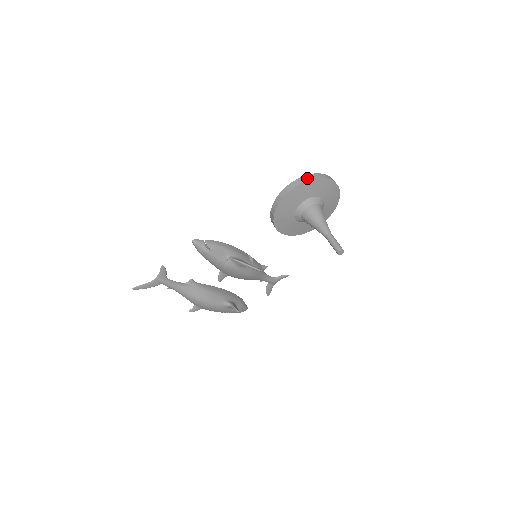
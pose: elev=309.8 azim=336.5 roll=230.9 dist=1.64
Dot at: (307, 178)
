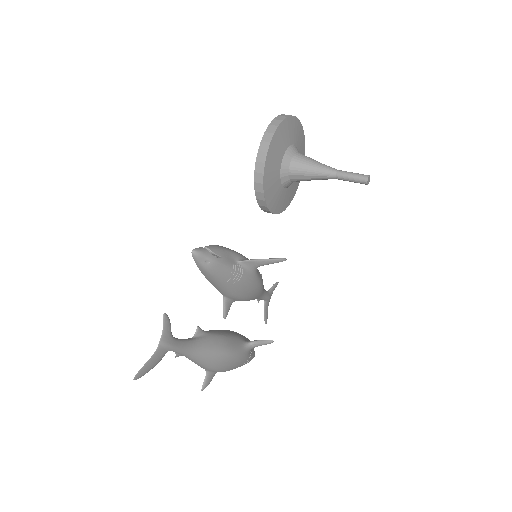
Dot at: (279, 119)
